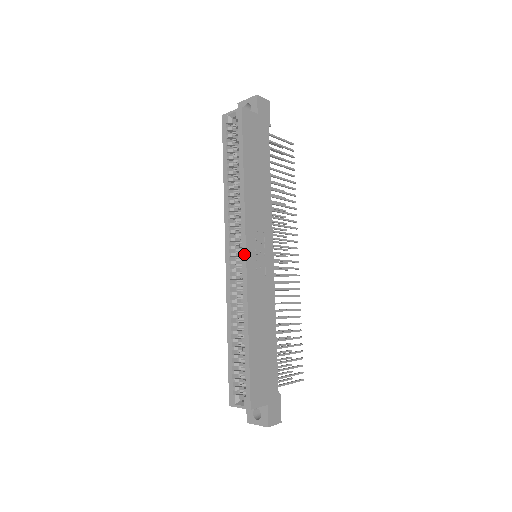
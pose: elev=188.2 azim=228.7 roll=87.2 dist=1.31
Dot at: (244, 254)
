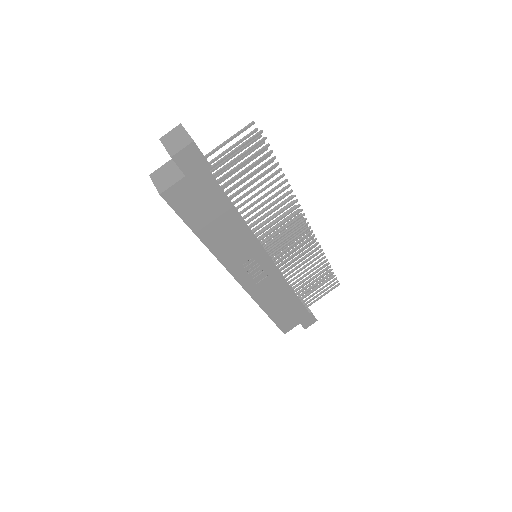
Dot at: (237, 281)
